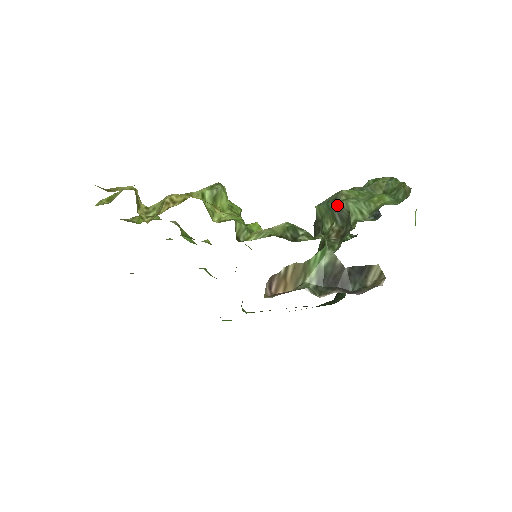
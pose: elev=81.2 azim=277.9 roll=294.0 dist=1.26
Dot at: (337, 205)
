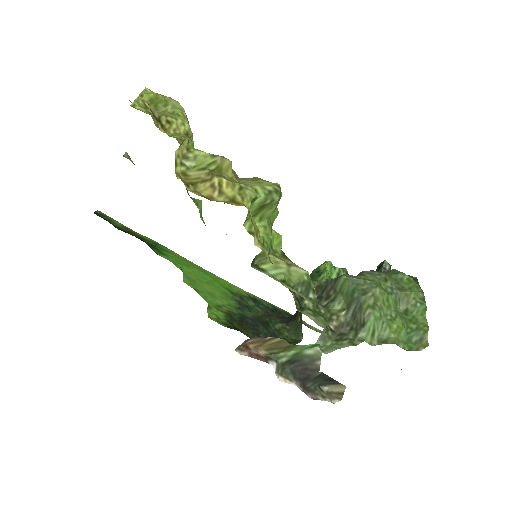
Dot at: (361, 303)
